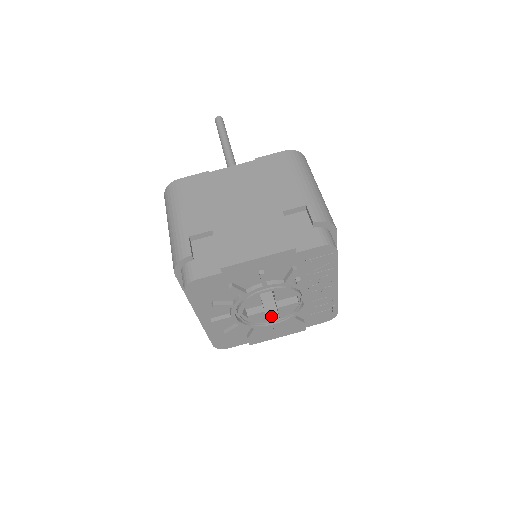
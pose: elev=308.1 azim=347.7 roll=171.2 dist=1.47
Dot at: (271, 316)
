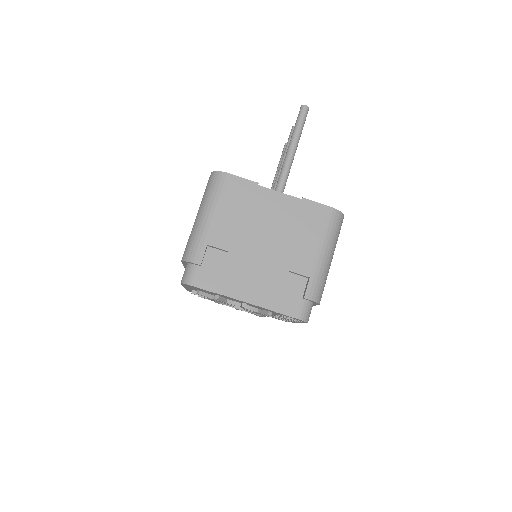
Dot at: occluded
